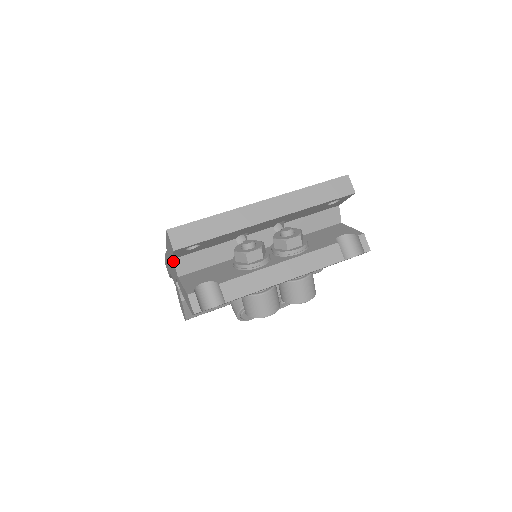
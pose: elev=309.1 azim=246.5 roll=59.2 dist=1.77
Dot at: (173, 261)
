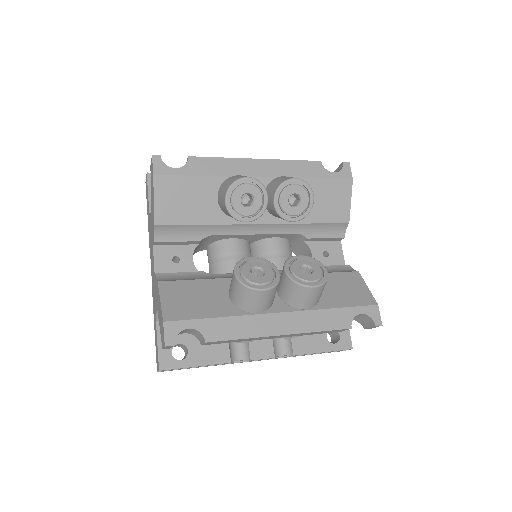
Dot at: (149, 214)
